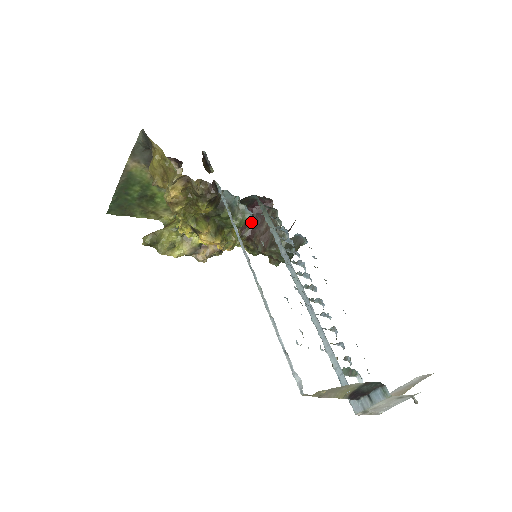
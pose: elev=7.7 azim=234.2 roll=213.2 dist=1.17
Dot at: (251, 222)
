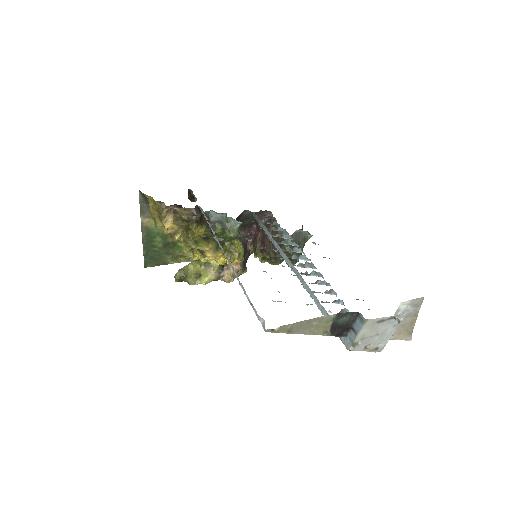
Dot at: (259, 236)
